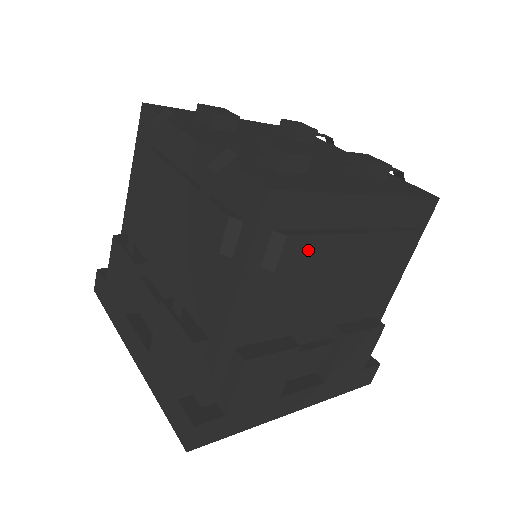
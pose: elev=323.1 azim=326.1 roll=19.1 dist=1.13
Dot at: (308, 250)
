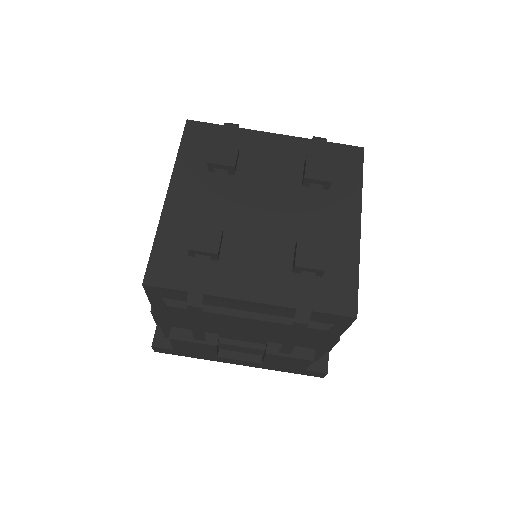
Dot at: occluded
